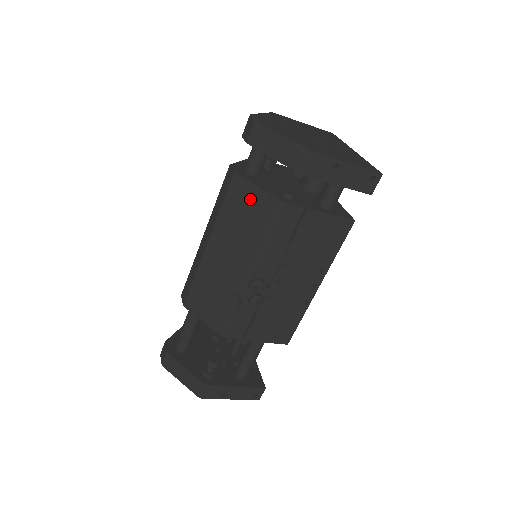
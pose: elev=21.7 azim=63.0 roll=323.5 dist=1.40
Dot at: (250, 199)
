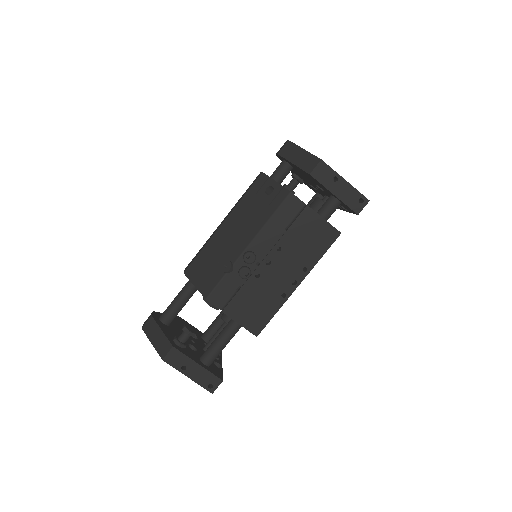
Dot at: (267, 192)
